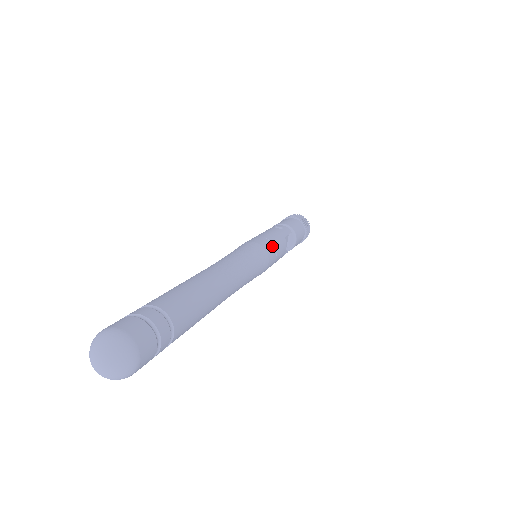
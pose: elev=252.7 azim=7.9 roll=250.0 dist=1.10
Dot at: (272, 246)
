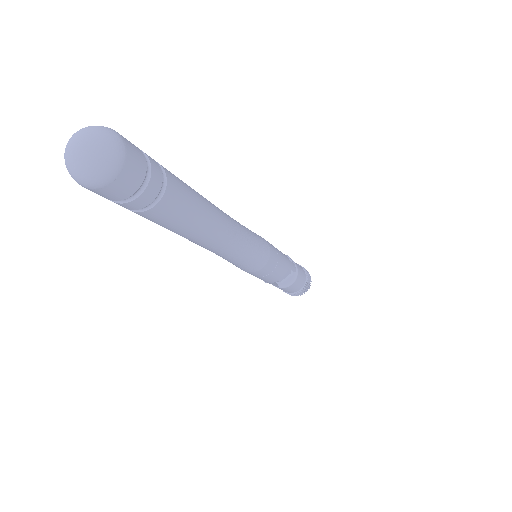
Dot at: (276, 260)
